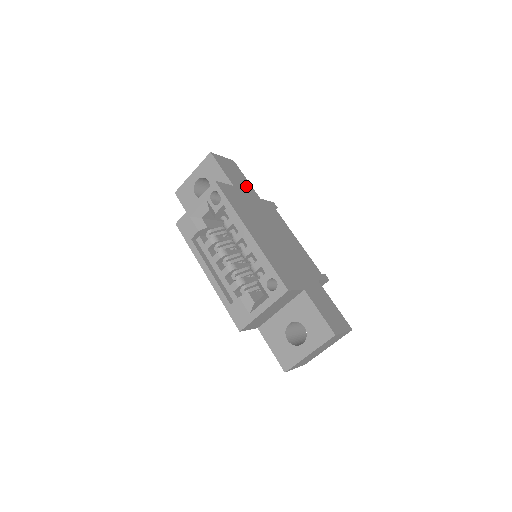
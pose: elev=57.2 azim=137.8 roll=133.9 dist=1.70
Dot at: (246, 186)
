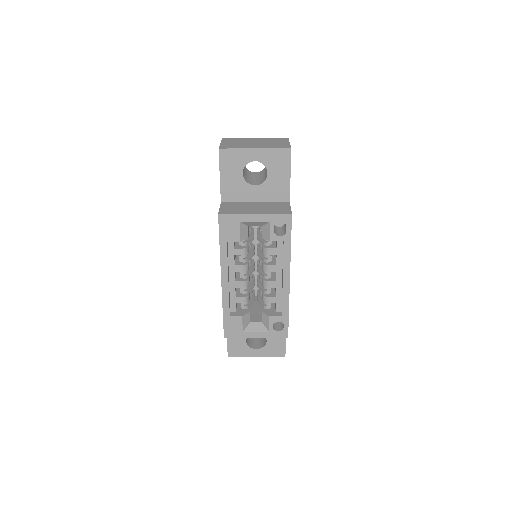
Dot at: occluded
